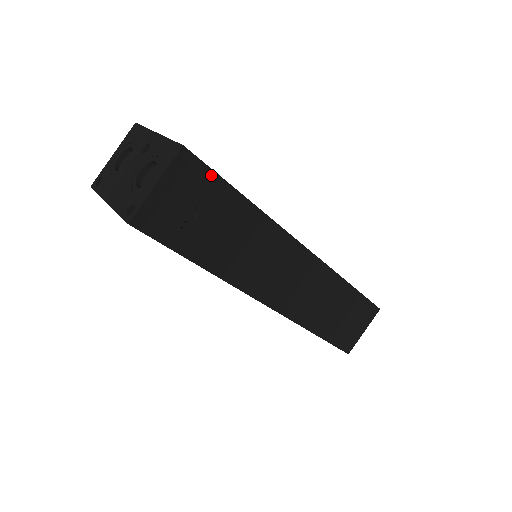
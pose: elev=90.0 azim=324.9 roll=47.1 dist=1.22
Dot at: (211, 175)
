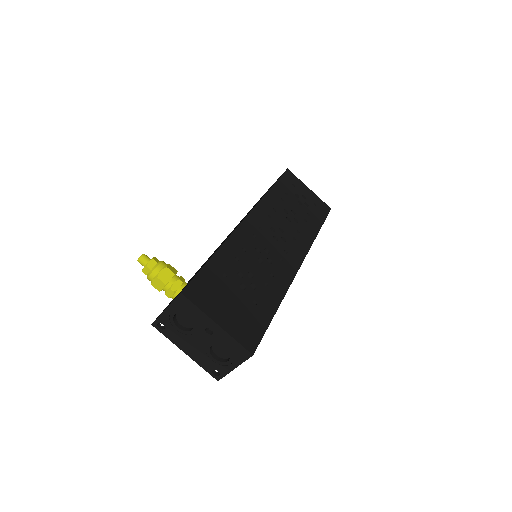
Dot at: (262, 335)
